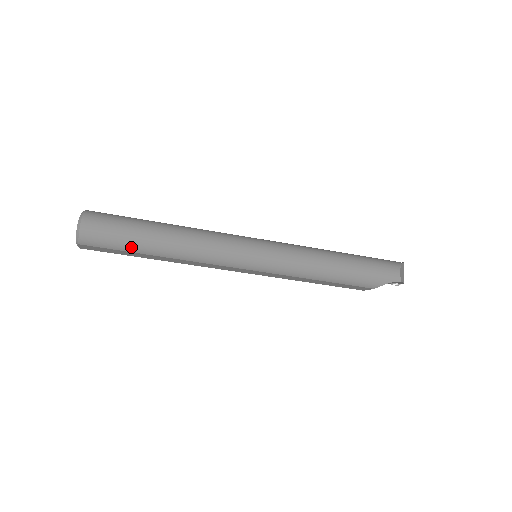
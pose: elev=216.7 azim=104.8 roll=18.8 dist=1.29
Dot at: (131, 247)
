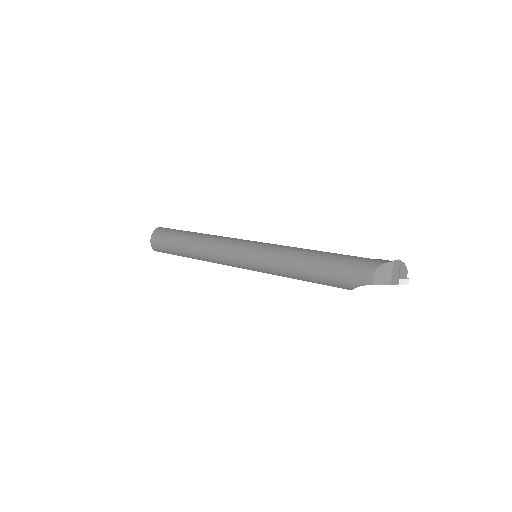
Dot at: (176, 253)
